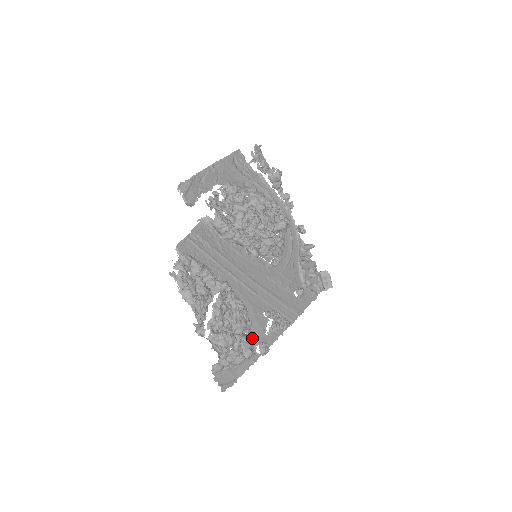
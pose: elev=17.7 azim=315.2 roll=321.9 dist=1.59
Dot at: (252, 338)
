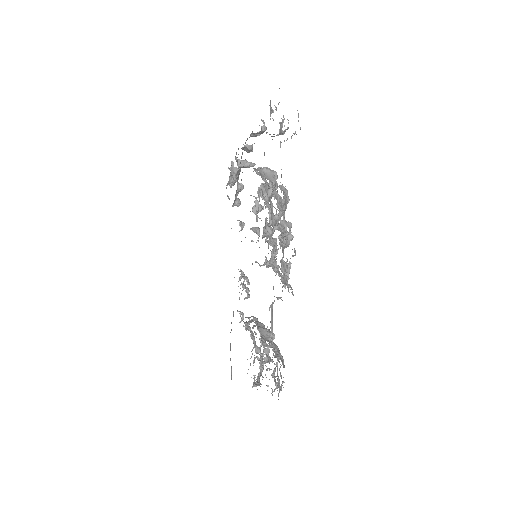
Dot at: occluded
